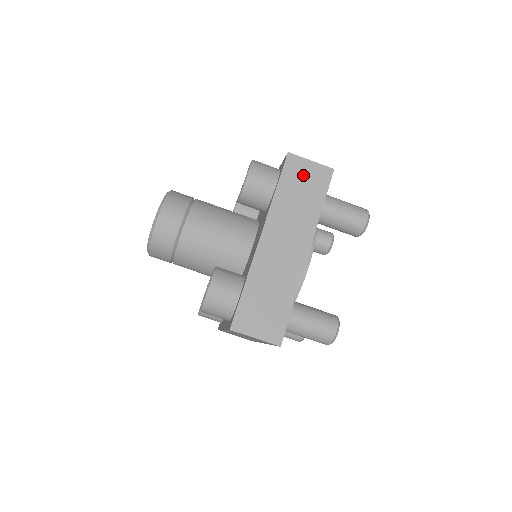
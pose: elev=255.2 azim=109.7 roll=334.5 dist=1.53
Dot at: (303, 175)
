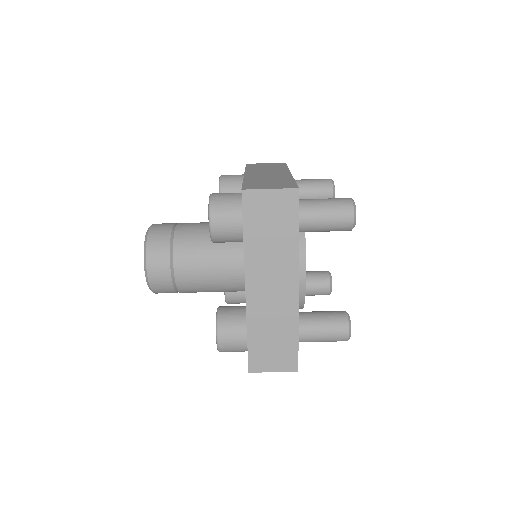
Dot at: (266, 209)
